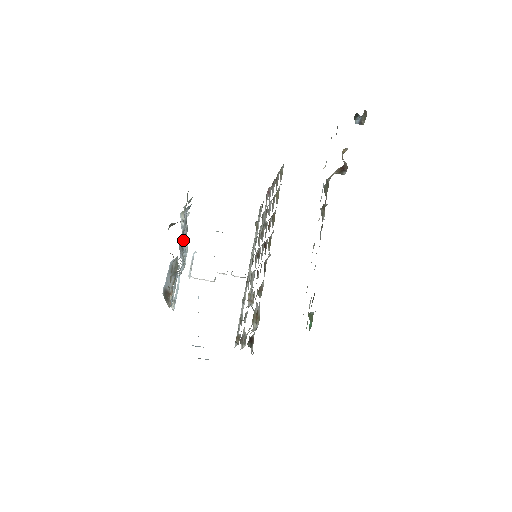
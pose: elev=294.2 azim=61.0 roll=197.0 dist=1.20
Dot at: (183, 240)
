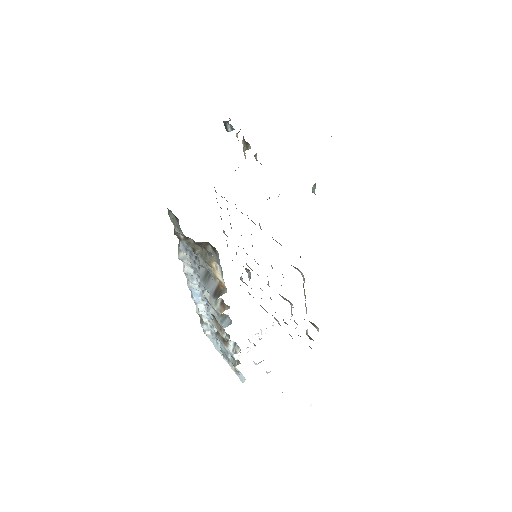
Dot at: (195, 264)
